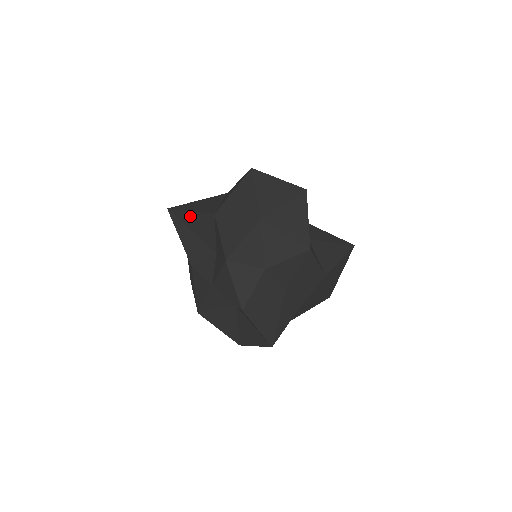
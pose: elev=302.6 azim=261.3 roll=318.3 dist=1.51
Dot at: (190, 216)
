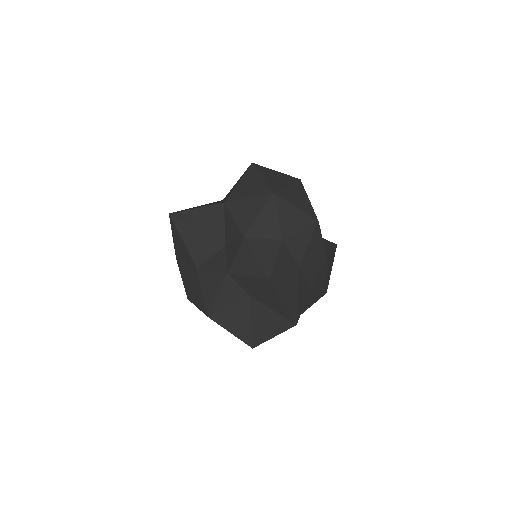
Dot at: (196, 214)
